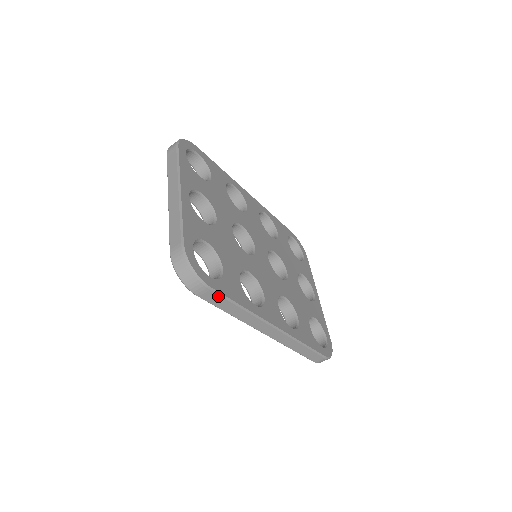
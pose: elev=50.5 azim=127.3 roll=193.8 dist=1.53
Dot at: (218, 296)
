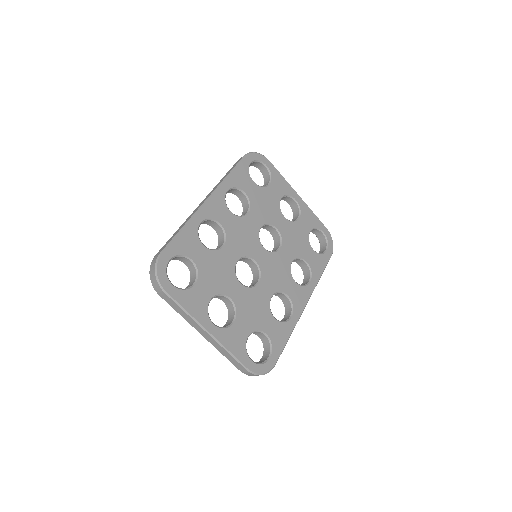
Dot at: (279, 356)
